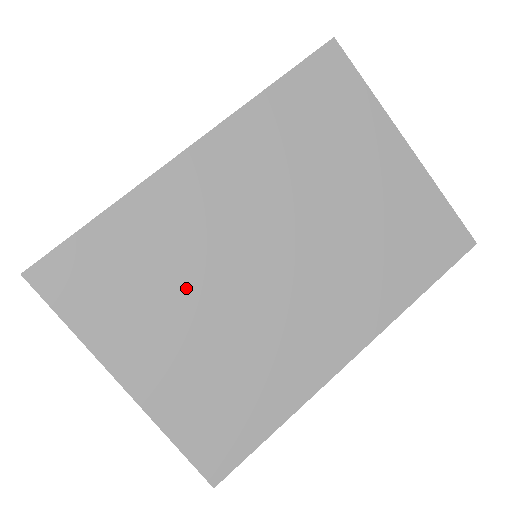
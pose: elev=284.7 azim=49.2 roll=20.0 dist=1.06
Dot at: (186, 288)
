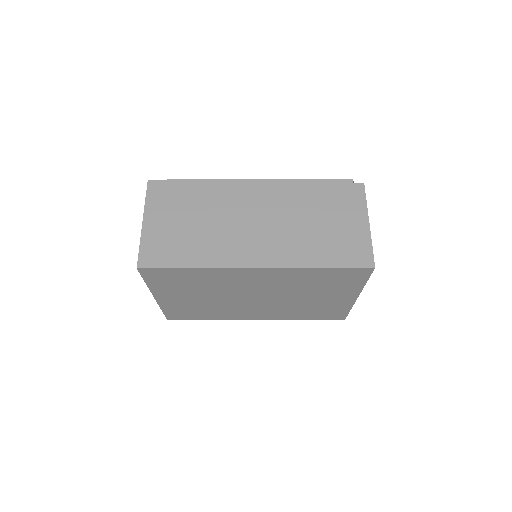
Dot at: (208, 292)
